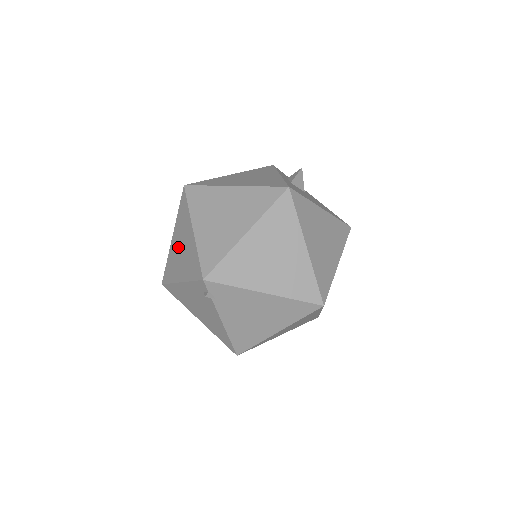
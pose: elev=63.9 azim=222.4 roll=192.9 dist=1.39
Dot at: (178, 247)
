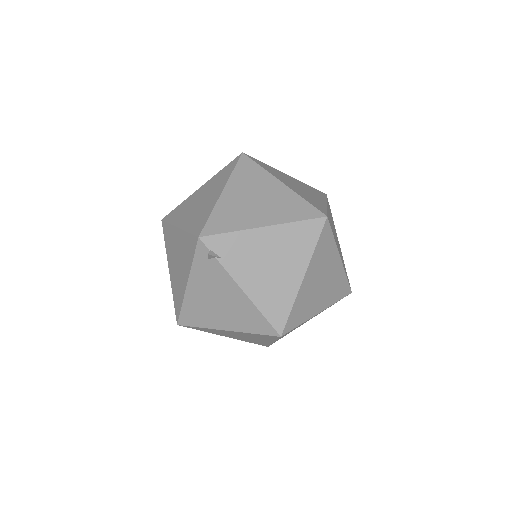
Dot at: (175, 265)
